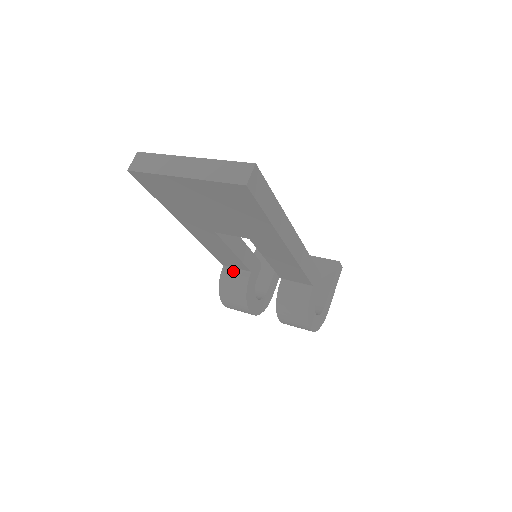
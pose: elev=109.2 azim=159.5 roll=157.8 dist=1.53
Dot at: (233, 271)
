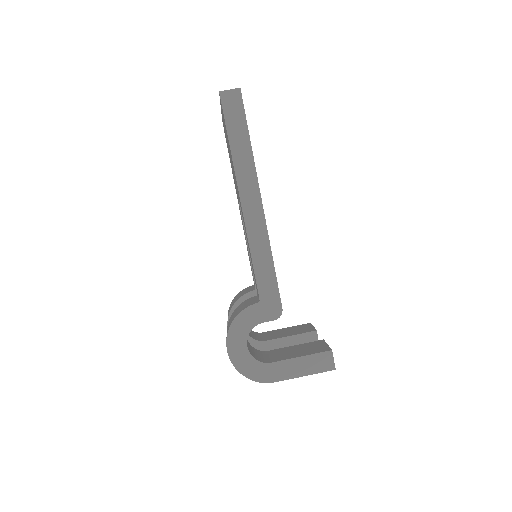
Dot at: (252, 287)
